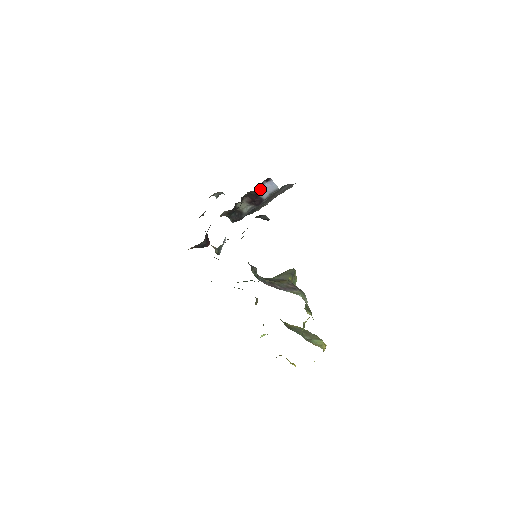
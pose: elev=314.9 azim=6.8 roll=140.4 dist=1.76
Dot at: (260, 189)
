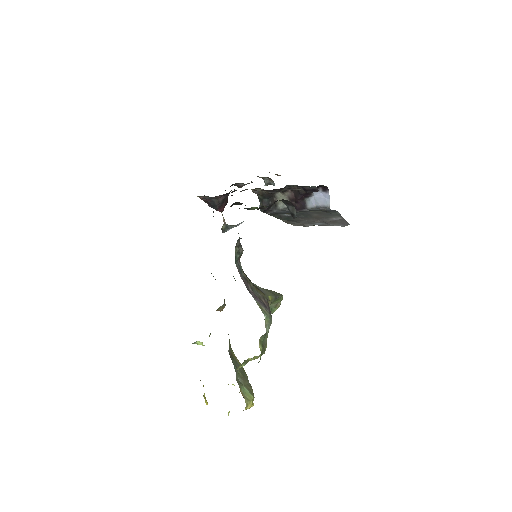
Dot at: (310, 187)
